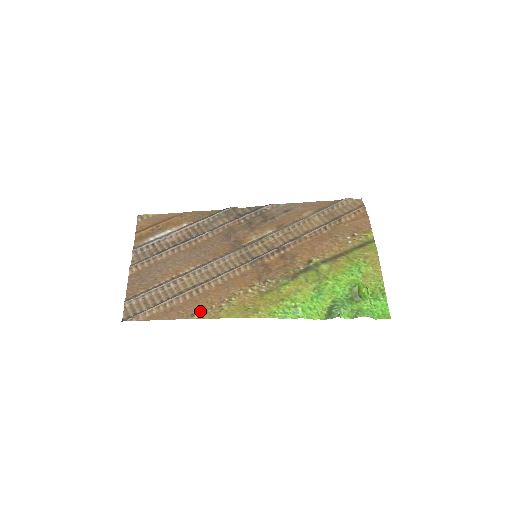
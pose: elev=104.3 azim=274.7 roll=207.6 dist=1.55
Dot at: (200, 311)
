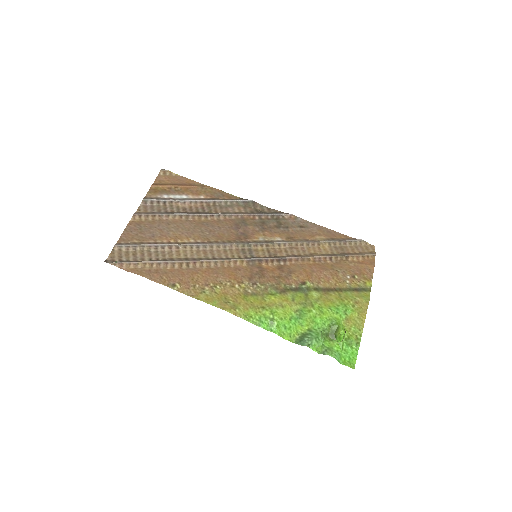
Dot at: (182, 284)
